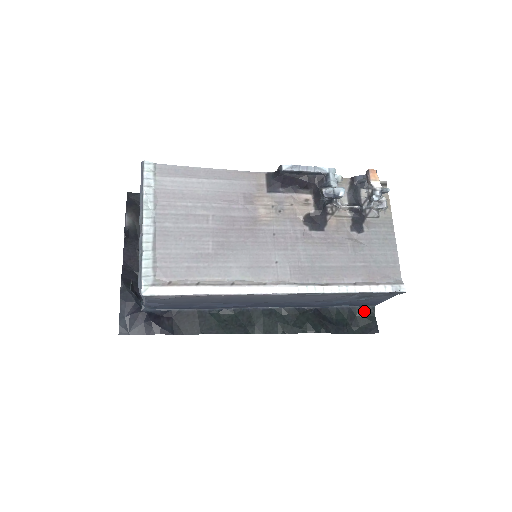
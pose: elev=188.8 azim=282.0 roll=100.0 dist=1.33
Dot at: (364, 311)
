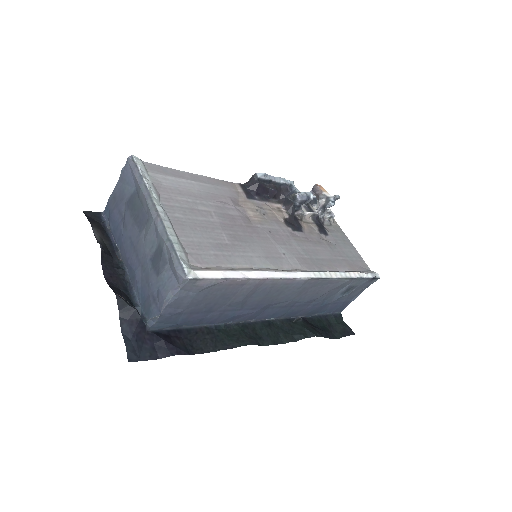
Dot at: (335, 318)
